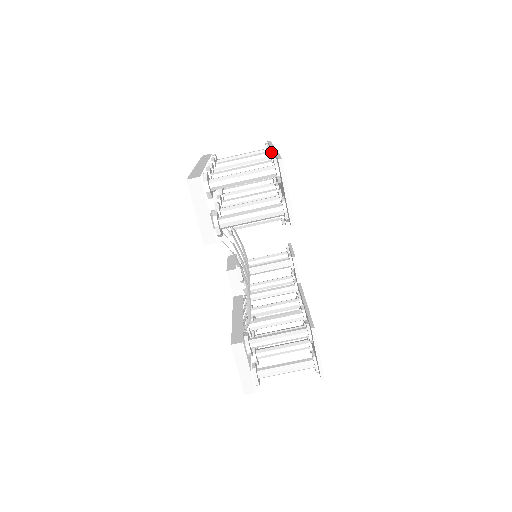
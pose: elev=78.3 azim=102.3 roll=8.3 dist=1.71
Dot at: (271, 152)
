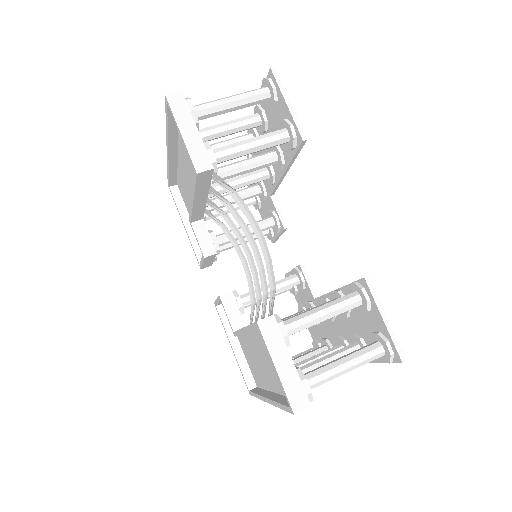
Dot at: occluded
